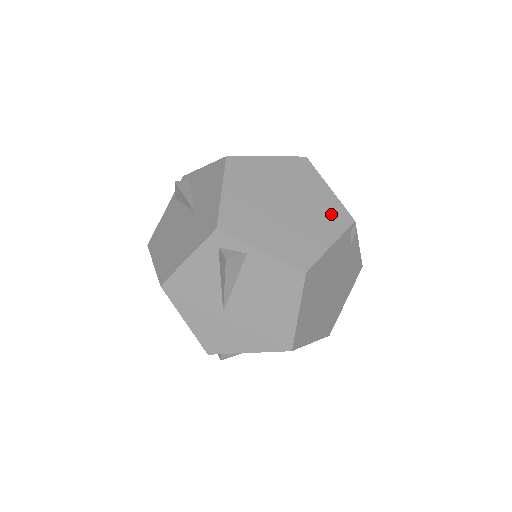
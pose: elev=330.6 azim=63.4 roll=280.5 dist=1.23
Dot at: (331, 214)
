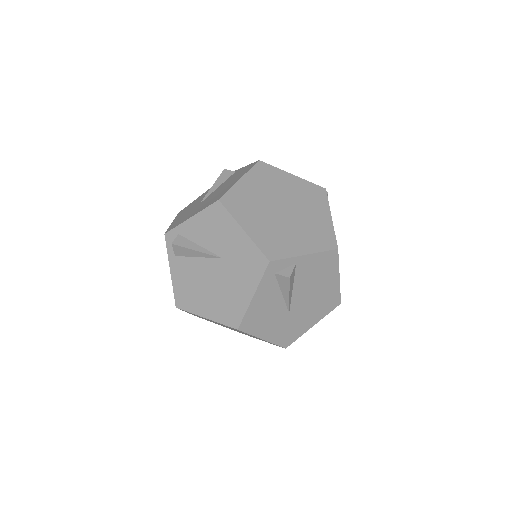
Dot at: (311, 195)
